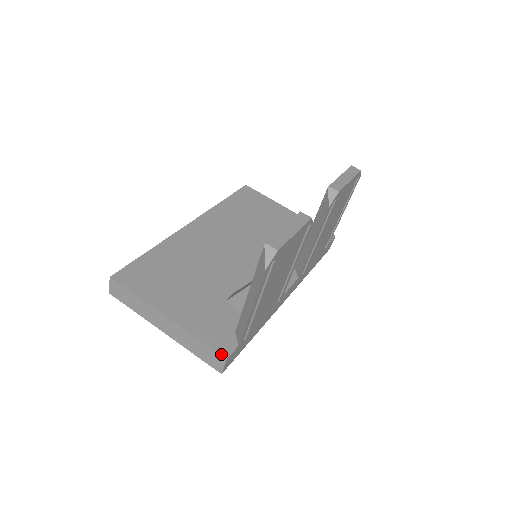
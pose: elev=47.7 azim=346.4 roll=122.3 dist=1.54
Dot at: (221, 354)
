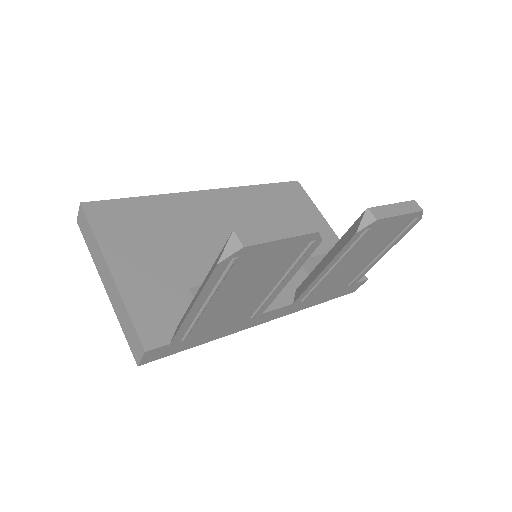
Dot at: (143, 343)
